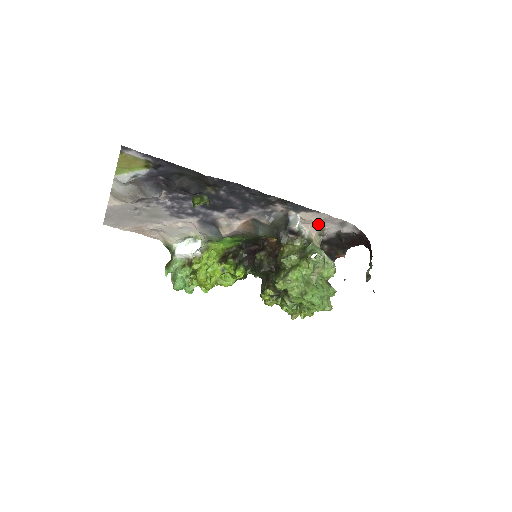
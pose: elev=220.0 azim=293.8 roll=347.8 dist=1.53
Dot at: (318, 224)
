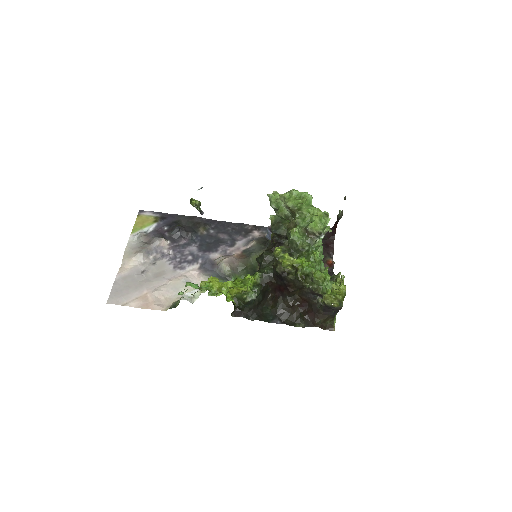
Dot at: occluded
